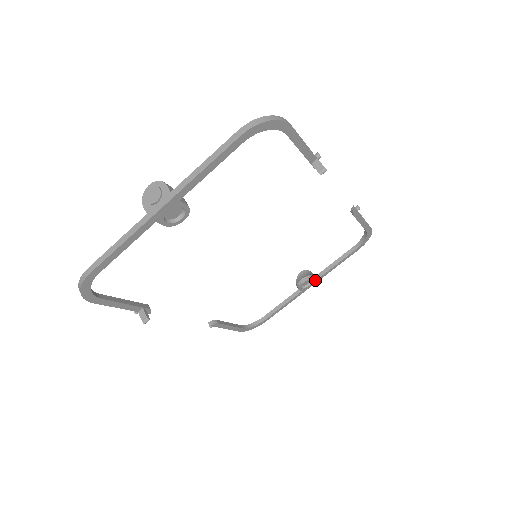
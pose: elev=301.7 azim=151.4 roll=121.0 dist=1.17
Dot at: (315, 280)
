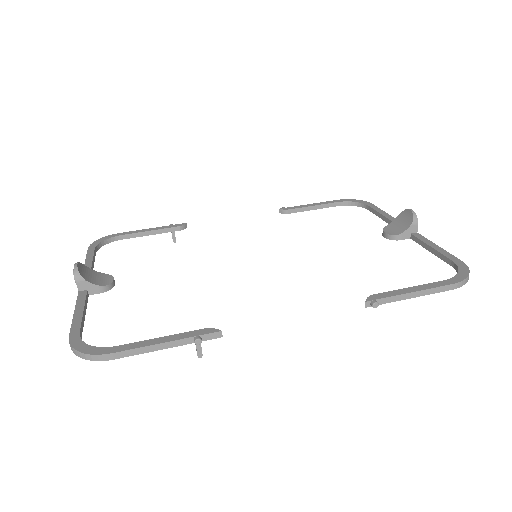
Dot at: (408, 238)
